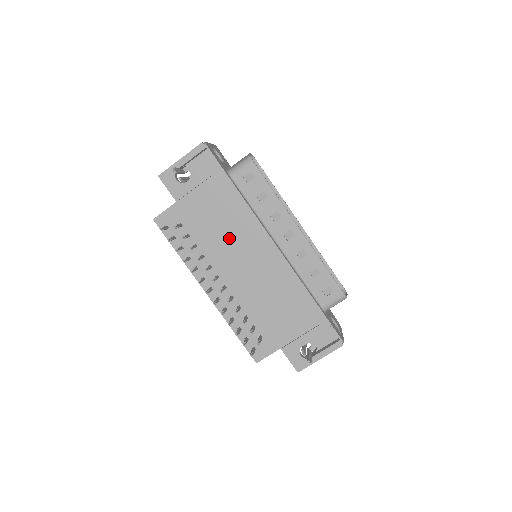
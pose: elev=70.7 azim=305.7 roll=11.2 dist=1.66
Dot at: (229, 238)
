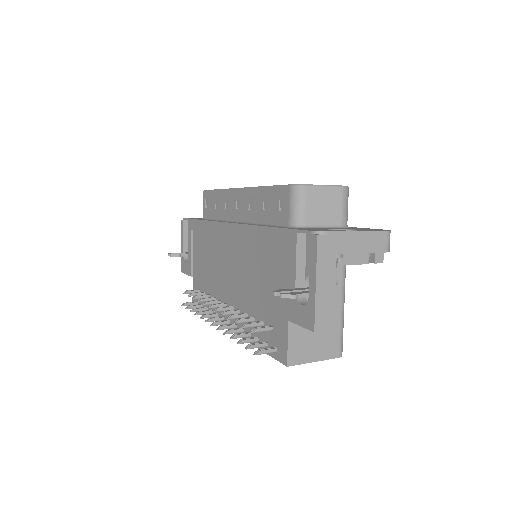
Dot at: (215, 261)
